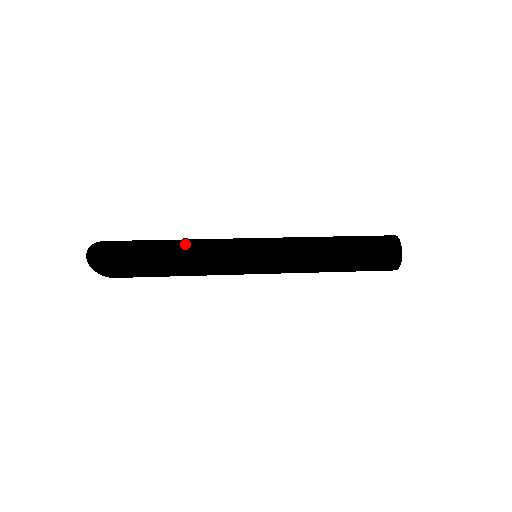
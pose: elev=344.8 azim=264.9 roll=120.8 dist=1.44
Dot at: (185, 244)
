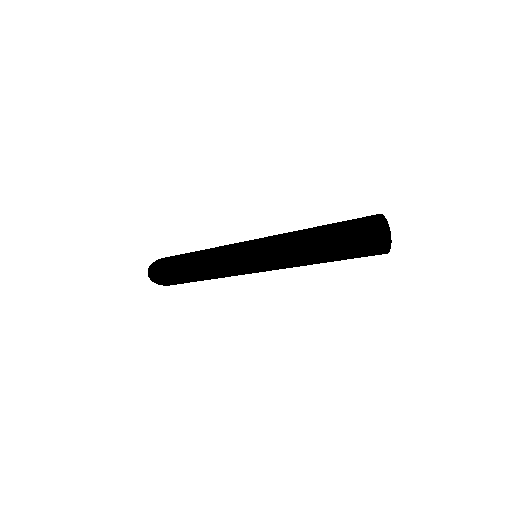
Dot at: (200, 256)
